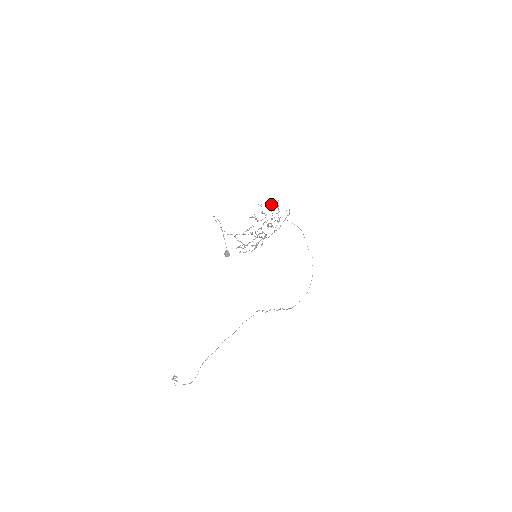
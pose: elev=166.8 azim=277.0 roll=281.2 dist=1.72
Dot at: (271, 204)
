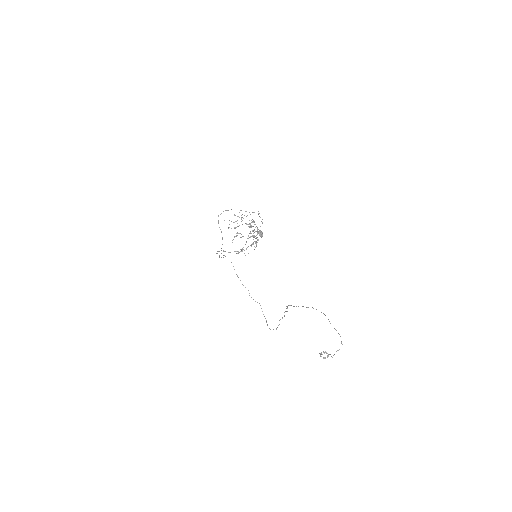
Dot at: (235, 215)
